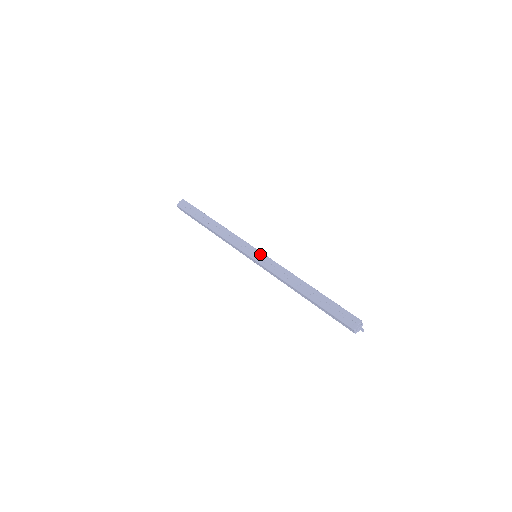
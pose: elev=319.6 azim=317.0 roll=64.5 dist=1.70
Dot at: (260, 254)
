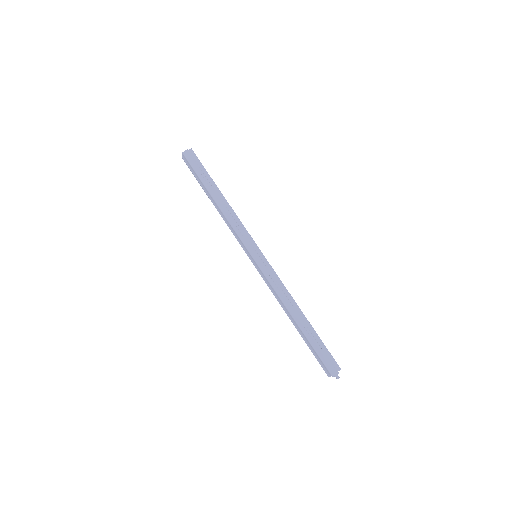
Dot at: (263, 257)
